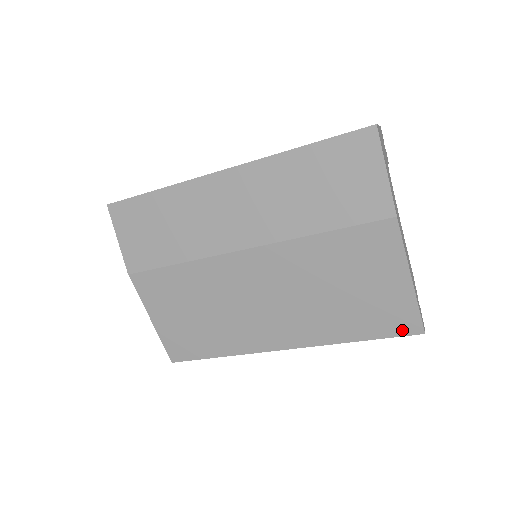
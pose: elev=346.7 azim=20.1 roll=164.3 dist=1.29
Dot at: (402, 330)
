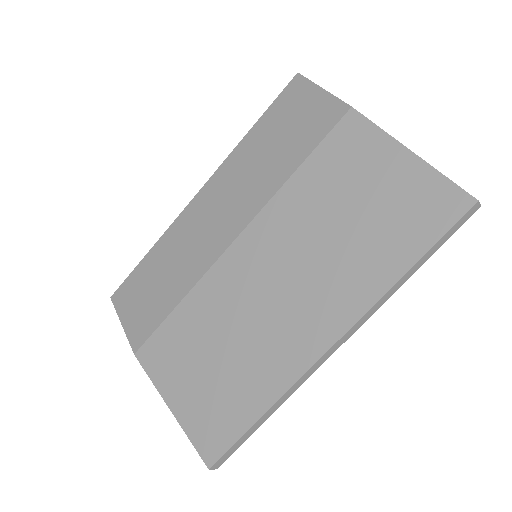
Dot at: (448, 216)
